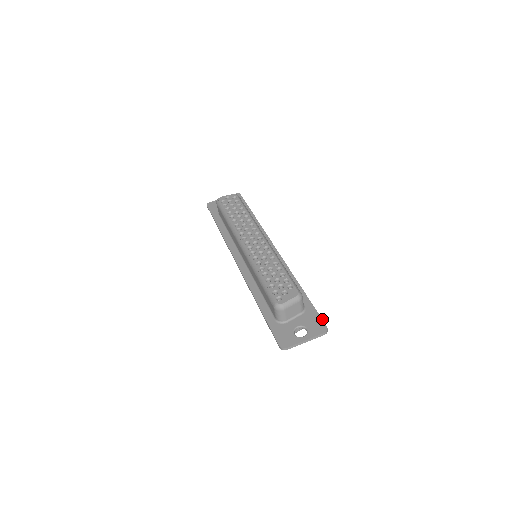
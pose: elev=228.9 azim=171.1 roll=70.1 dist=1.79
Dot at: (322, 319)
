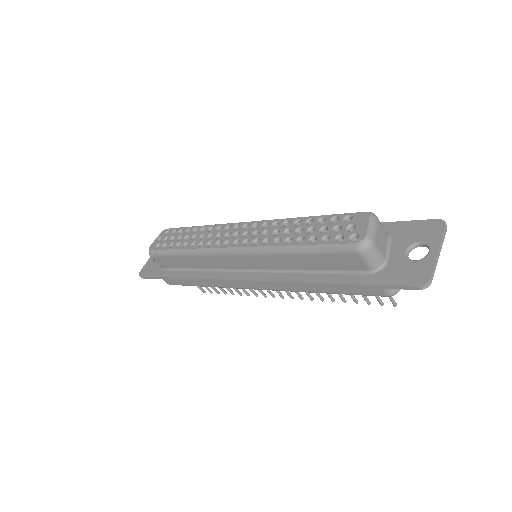
Dot at: (421, 220)
